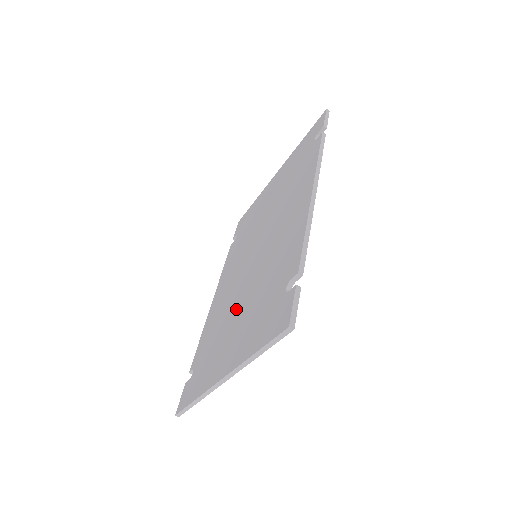
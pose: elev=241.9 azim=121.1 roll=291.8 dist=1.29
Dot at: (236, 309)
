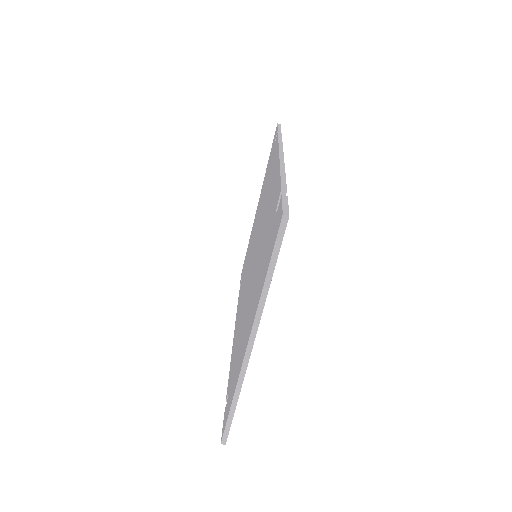
Dot at: (249, 298)
